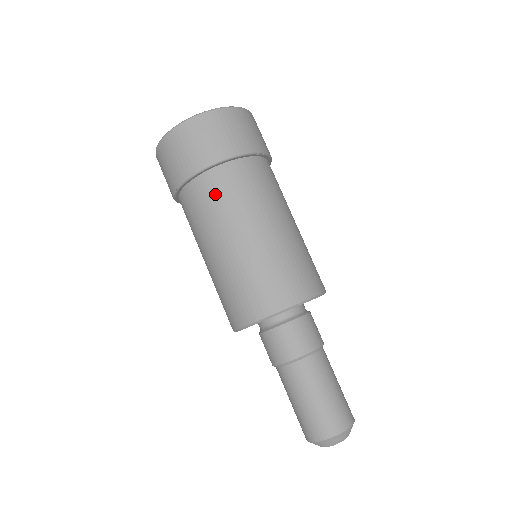
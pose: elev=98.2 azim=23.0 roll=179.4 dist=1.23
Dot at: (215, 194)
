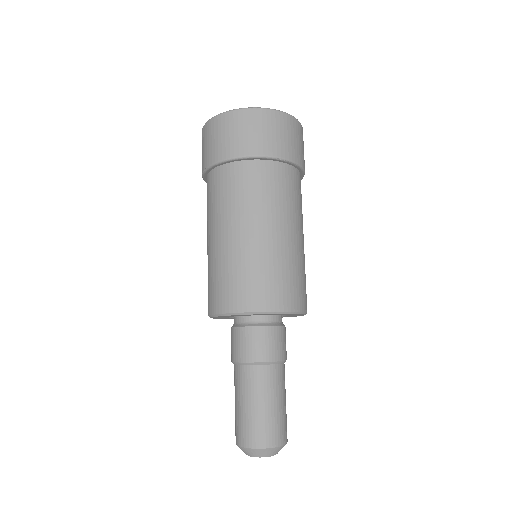
Dot at: (225, 187)
